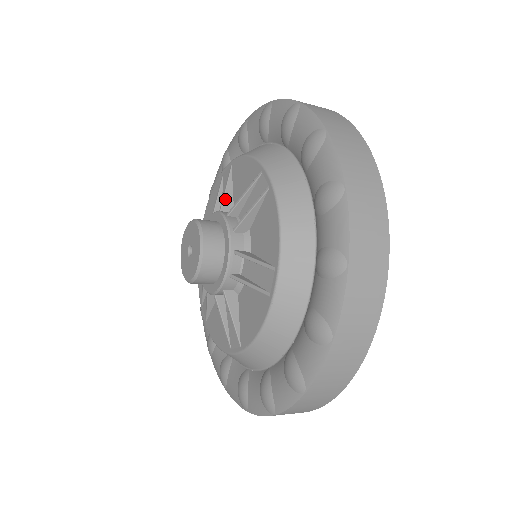
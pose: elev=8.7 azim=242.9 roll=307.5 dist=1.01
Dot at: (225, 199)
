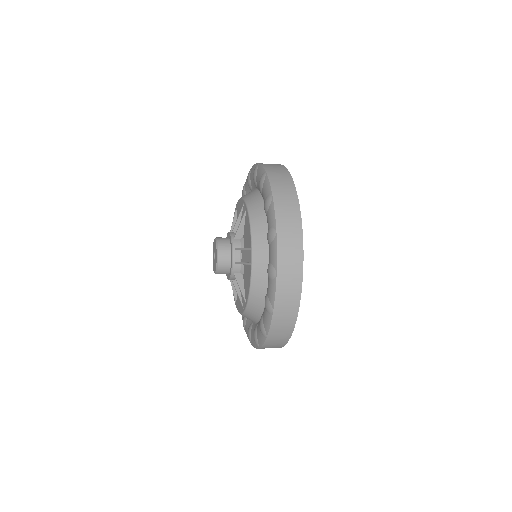
Dot at: (233, 226)
